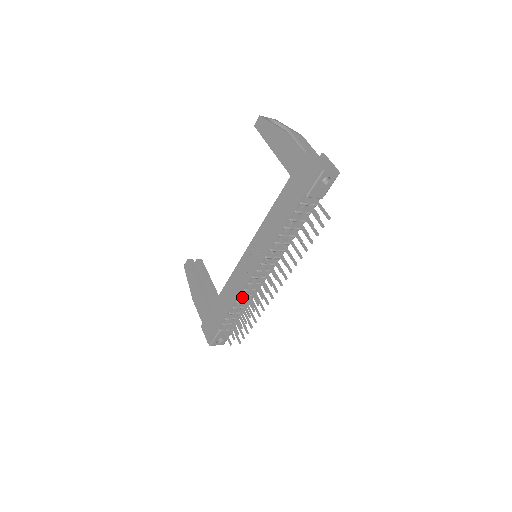
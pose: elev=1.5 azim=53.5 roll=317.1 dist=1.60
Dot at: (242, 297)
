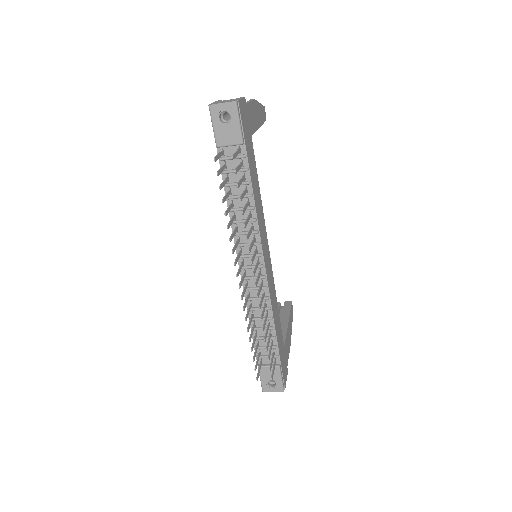
Dot at: (252, 311)
